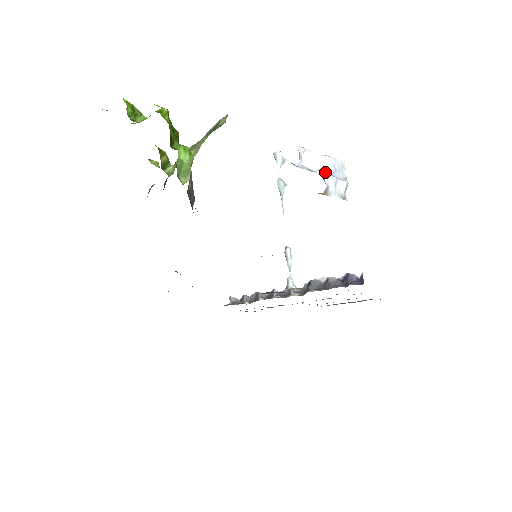
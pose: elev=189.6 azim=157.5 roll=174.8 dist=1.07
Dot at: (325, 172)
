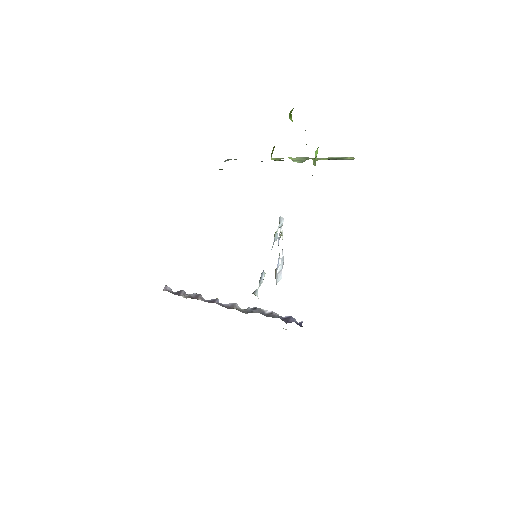
Dot at: (280, 259)
